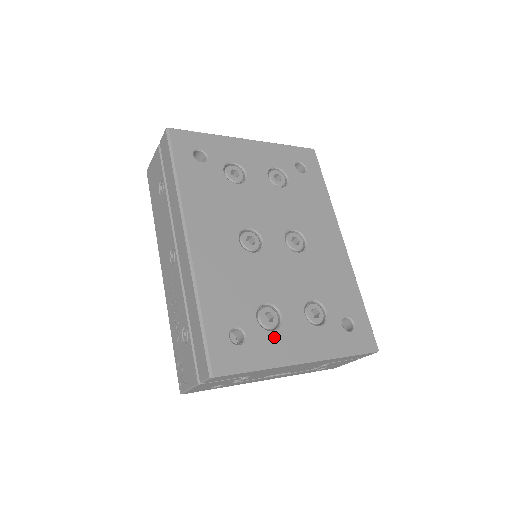
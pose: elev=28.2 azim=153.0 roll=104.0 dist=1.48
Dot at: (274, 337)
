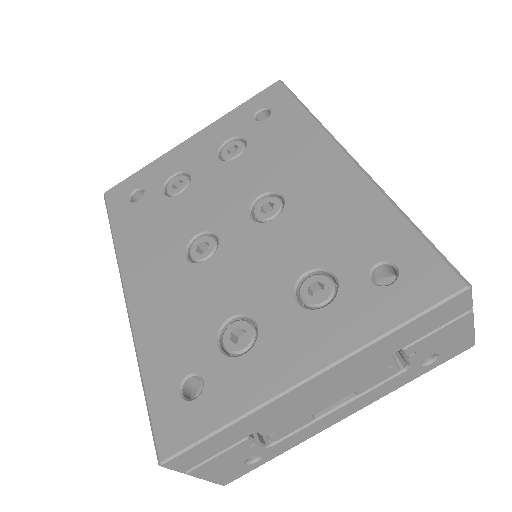
Dot at: (248, 362)
